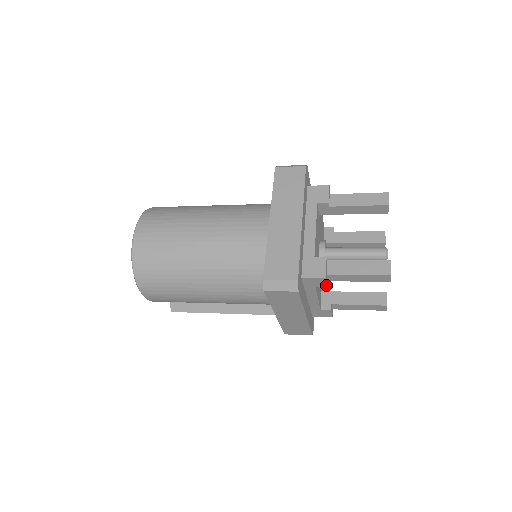
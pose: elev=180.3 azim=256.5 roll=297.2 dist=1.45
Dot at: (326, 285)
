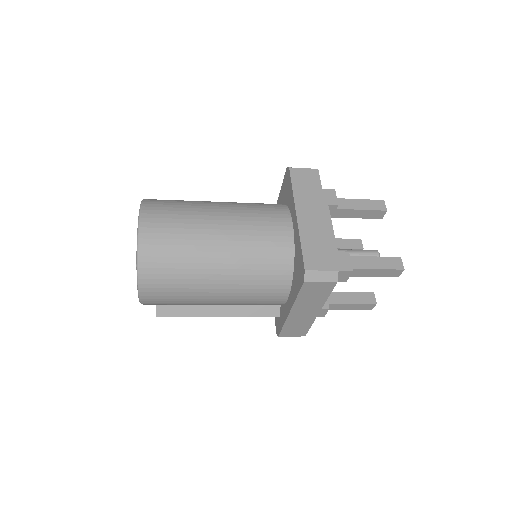
Dot at: (347, 279)
